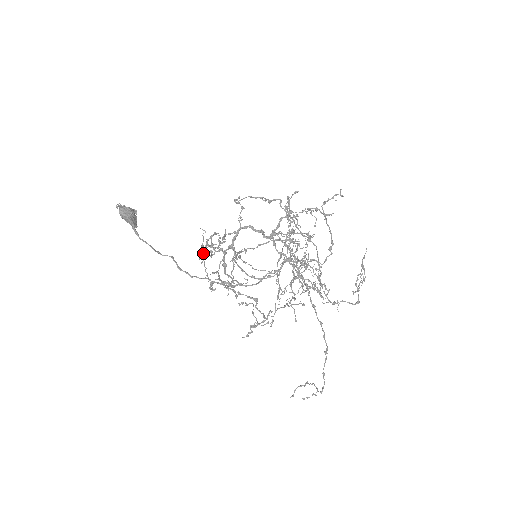
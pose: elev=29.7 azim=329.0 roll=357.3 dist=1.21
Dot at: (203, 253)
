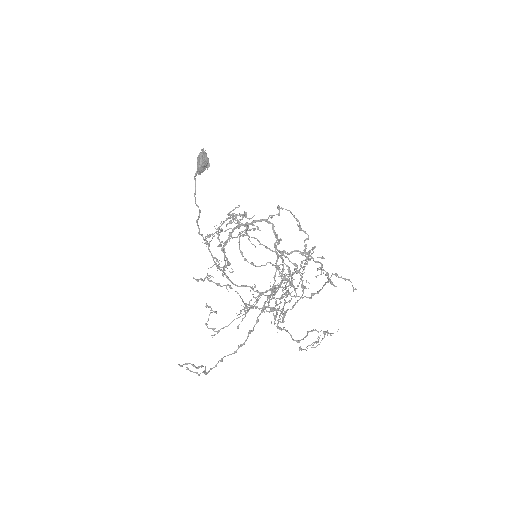
Dot at: (223, 223)
